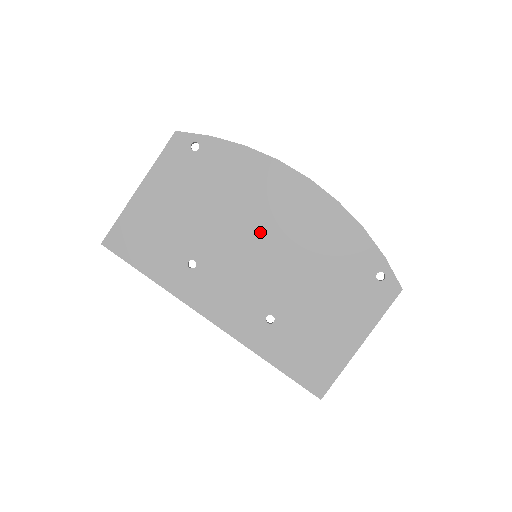
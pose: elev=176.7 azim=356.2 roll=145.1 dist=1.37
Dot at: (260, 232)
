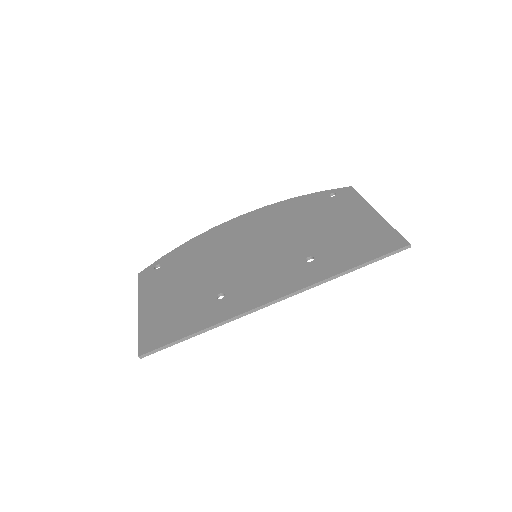
Dot at: (243, 248)
